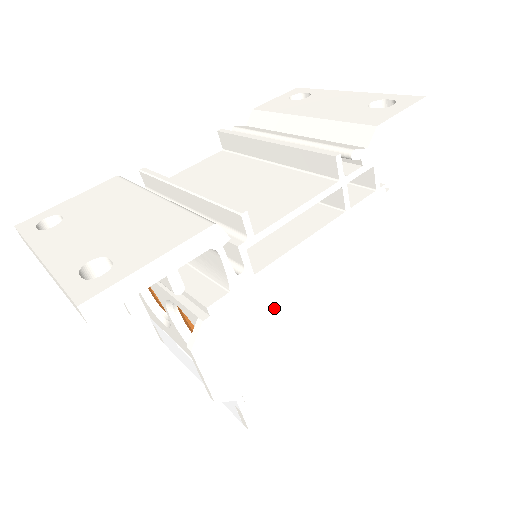
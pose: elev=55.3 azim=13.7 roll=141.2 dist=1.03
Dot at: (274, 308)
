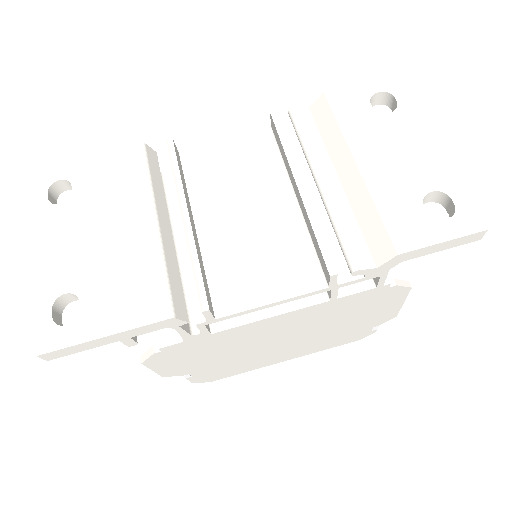
Dot at: (229, 344)
